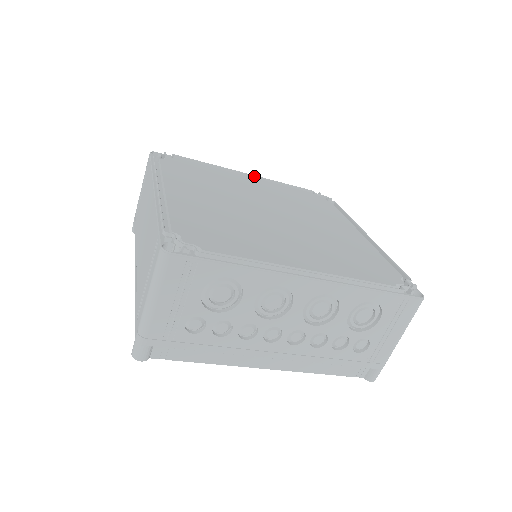
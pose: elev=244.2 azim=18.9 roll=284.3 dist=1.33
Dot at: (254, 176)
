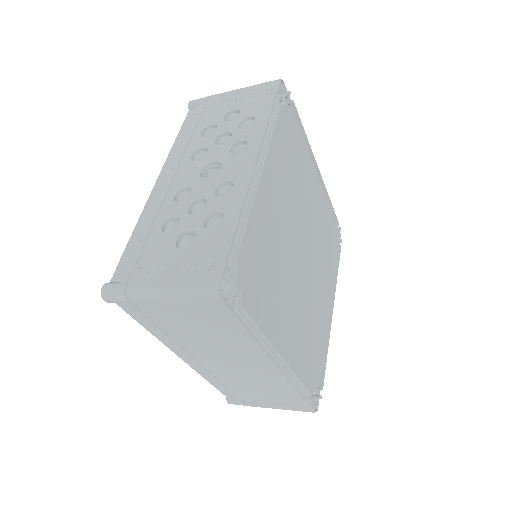
Dot at: (262, 159)
